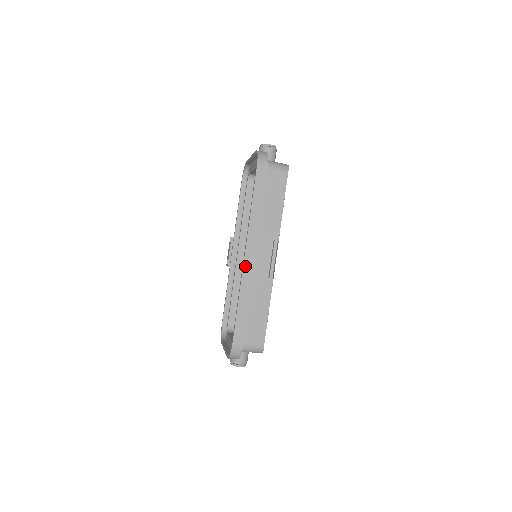
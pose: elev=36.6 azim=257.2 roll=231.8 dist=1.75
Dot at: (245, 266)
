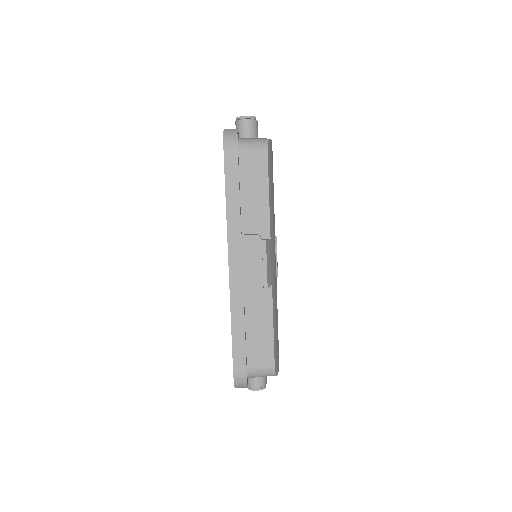
Dot at: (231, 278)
